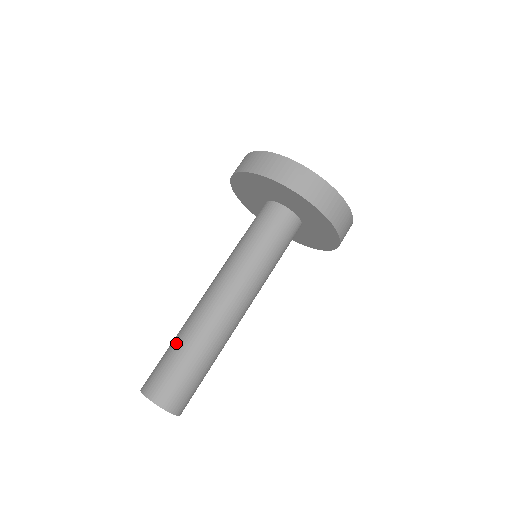
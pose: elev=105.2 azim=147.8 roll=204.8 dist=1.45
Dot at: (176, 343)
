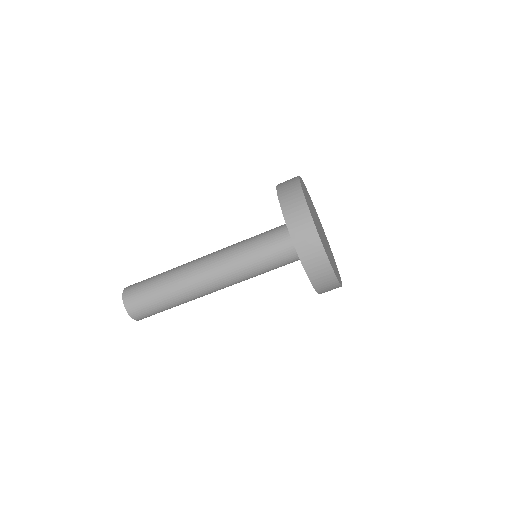
Dot at: (168, 301)
